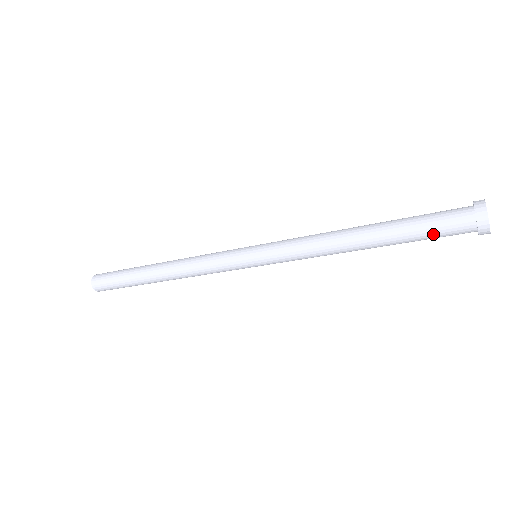
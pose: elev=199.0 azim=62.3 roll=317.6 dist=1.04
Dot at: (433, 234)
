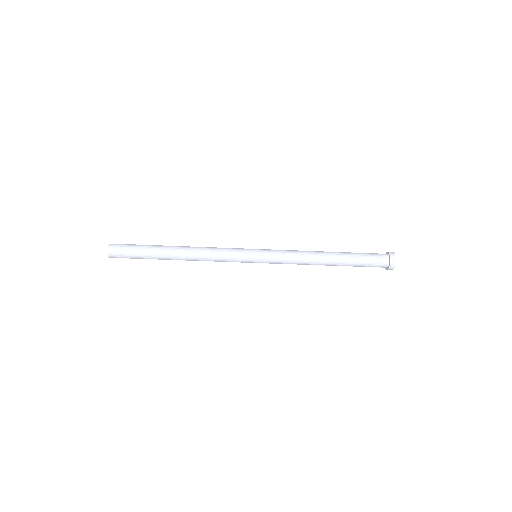
Dot at: (368, 257)
